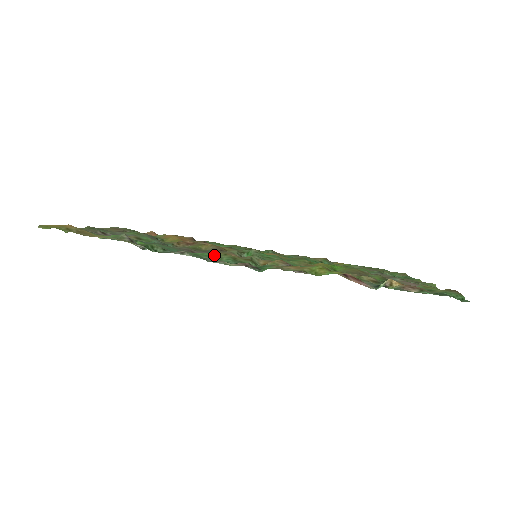
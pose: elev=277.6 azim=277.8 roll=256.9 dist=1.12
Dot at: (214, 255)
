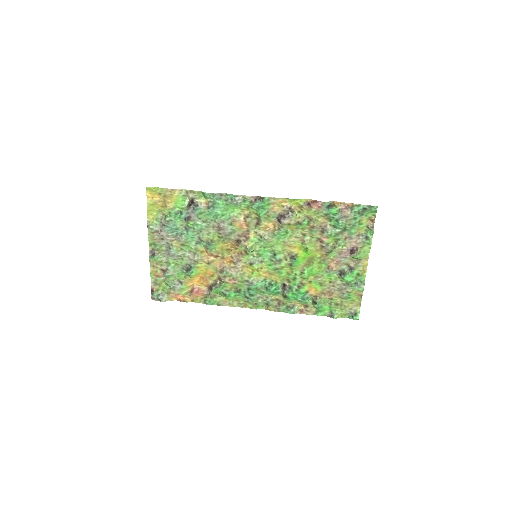
Dot at: (236, 207)
